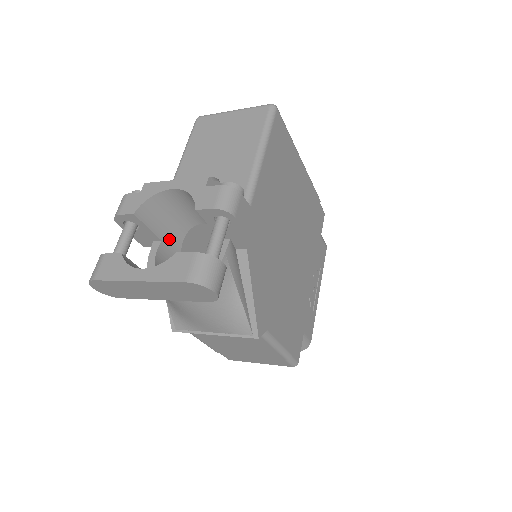
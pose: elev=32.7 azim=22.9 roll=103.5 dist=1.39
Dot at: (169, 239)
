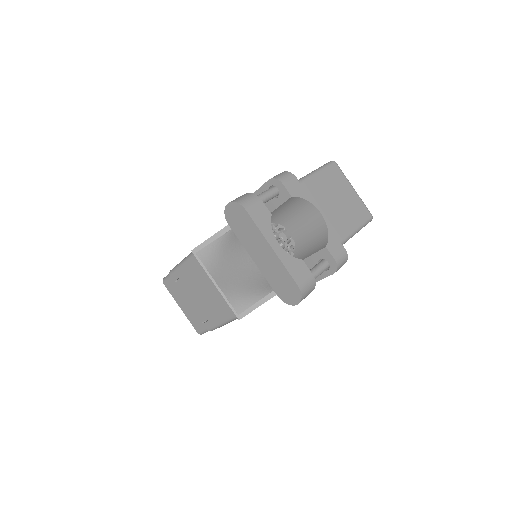
Dot at: occluded
